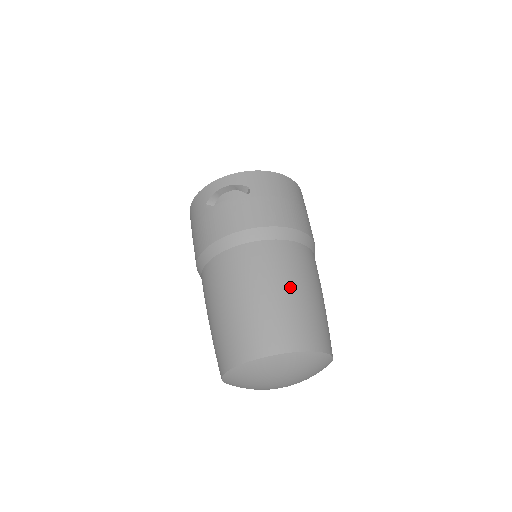
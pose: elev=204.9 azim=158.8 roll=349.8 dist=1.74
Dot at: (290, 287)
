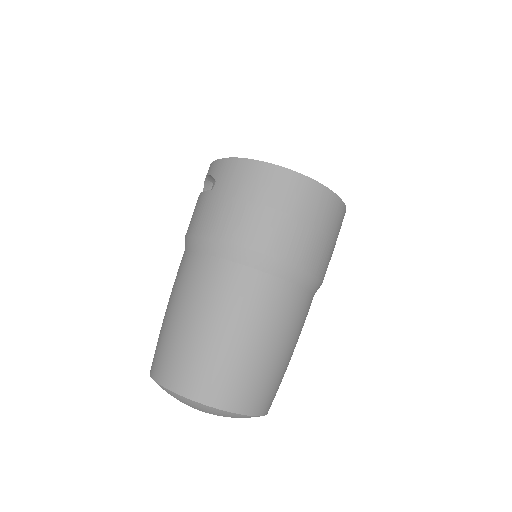
Dot at: (193, 317)
